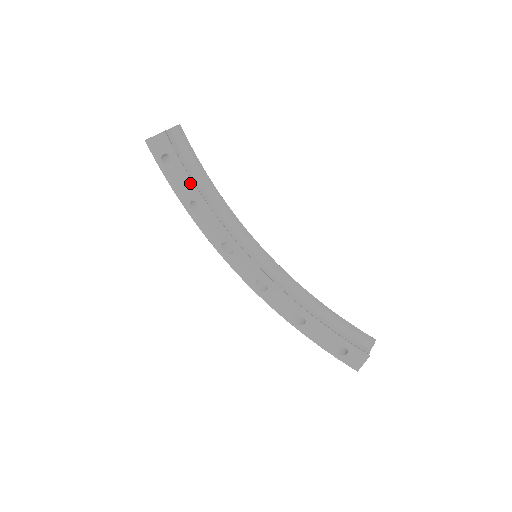
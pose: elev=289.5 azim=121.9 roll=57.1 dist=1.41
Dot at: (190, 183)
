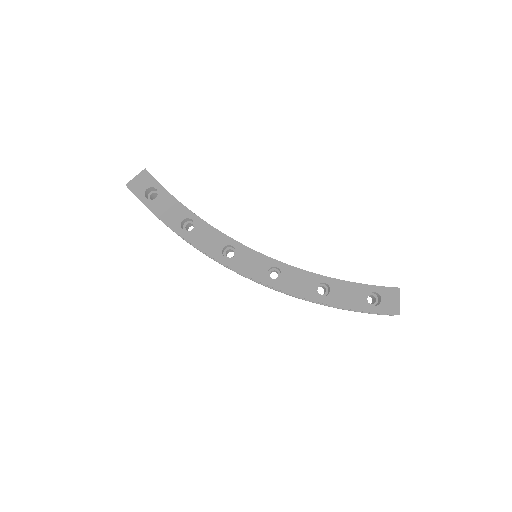
Dot at: (178, 203)
